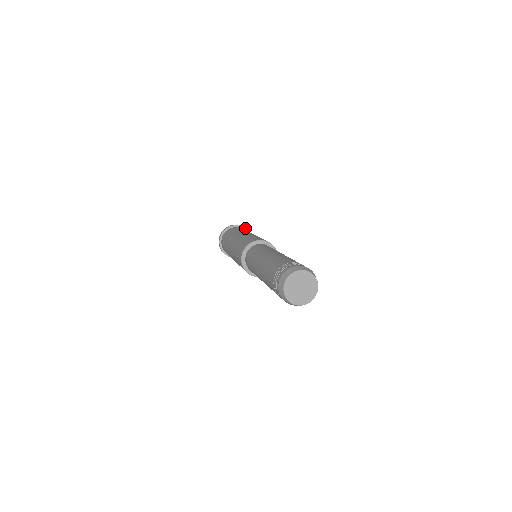
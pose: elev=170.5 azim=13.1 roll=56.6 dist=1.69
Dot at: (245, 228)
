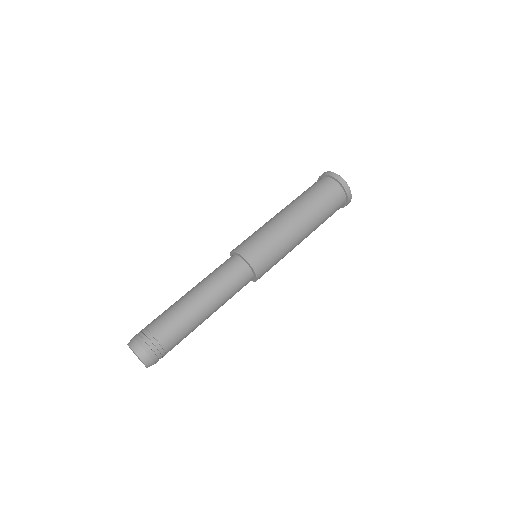
Dot at: (348, 197)
